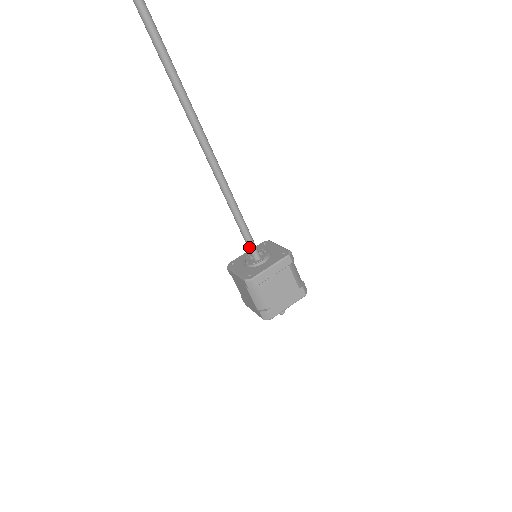
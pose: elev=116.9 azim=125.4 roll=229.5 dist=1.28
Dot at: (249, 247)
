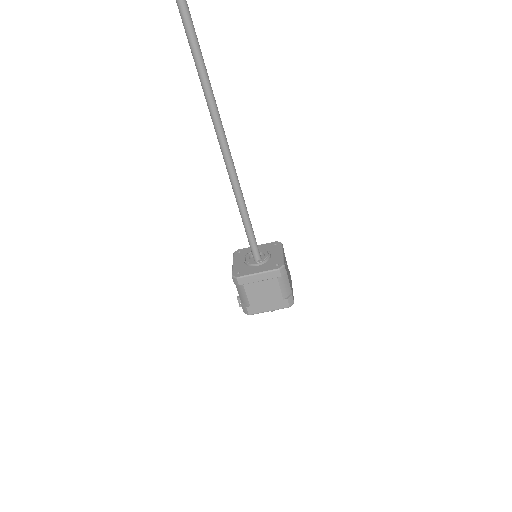
Dot at: (255, 246)
